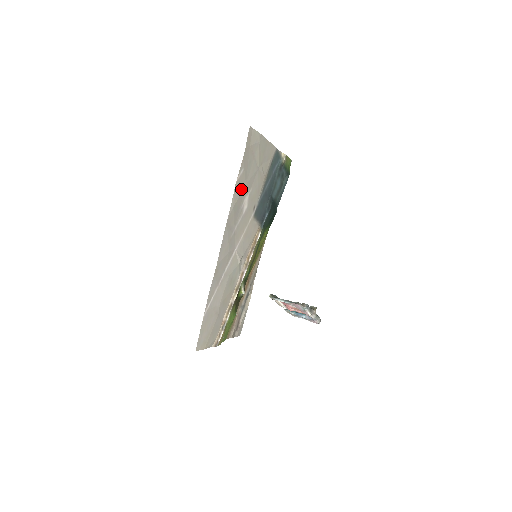
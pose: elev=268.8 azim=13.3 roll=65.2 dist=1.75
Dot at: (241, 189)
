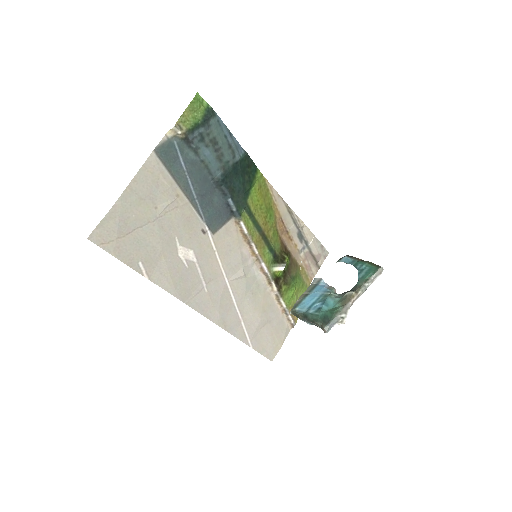
Dot at: (163, 267)
